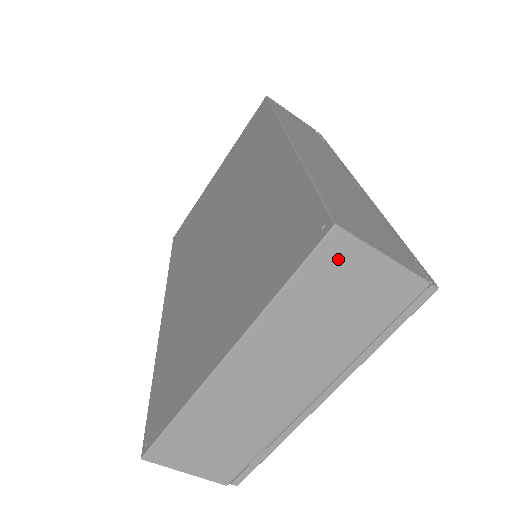
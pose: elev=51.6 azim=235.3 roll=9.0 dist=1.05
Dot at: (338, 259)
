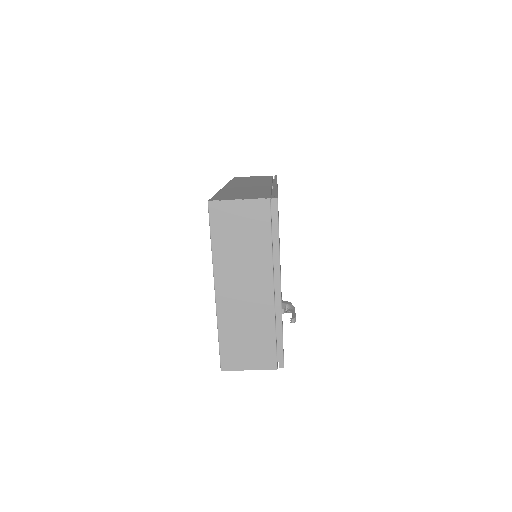
Dot at: (221, 214)
